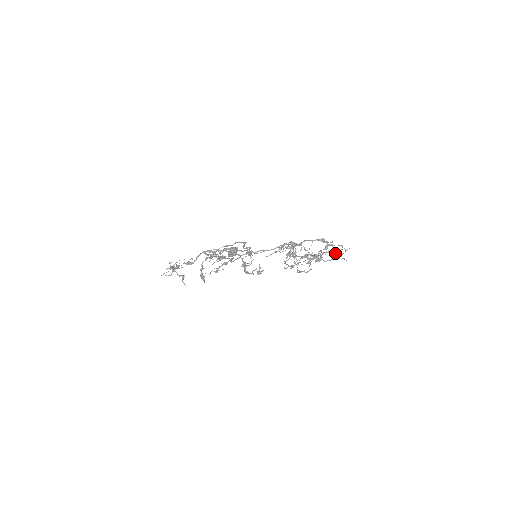
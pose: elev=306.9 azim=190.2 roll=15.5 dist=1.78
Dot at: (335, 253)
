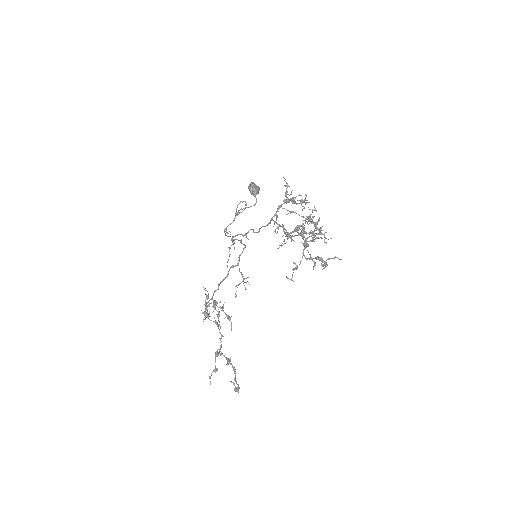
Dot at: occluded
